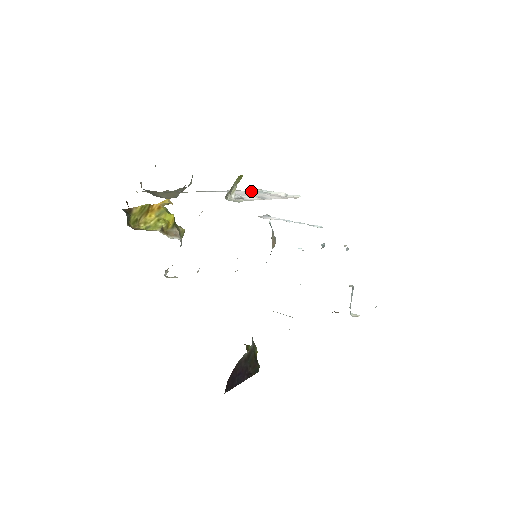
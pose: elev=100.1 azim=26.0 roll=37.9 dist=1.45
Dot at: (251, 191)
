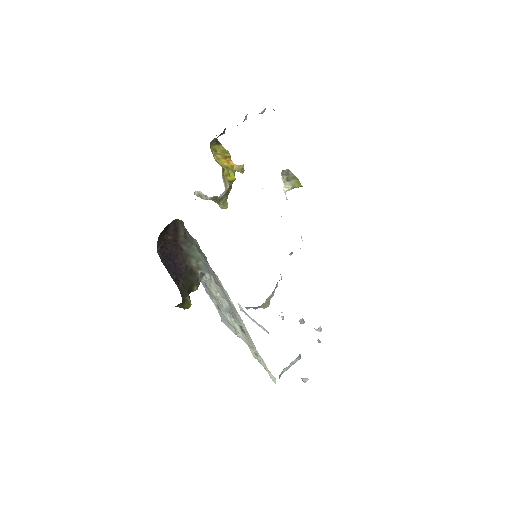
Dot at: occluded
